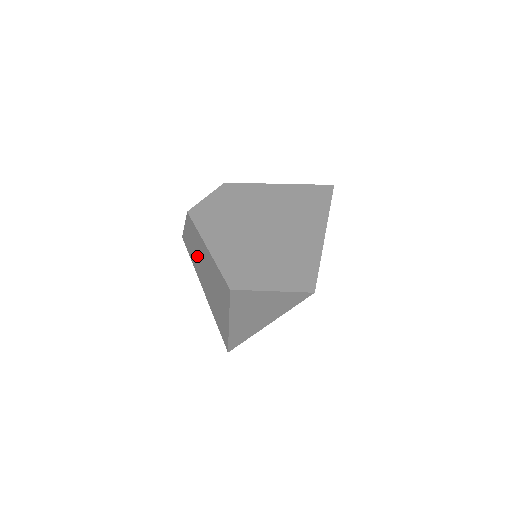
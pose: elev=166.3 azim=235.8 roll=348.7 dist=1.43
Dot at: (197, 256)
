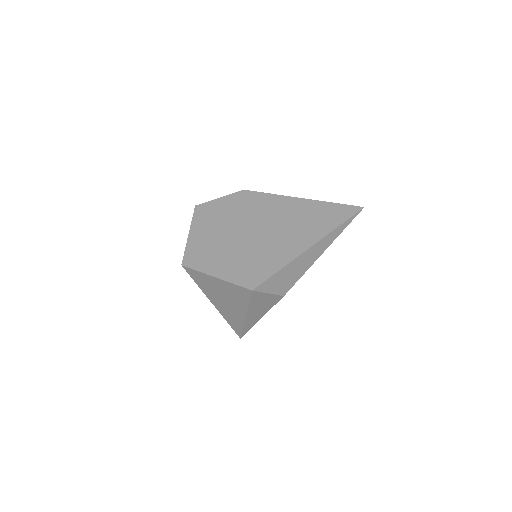
Dot at: occluded
